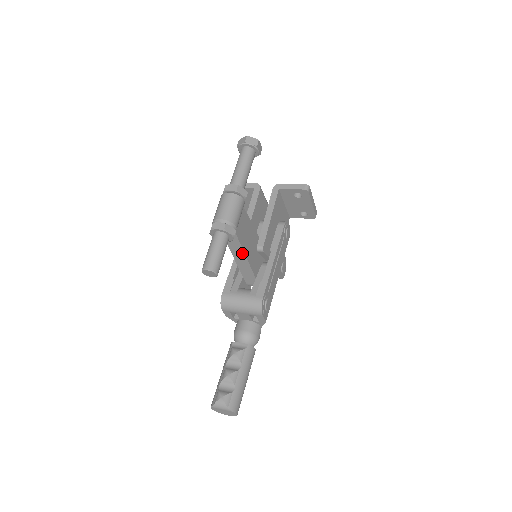
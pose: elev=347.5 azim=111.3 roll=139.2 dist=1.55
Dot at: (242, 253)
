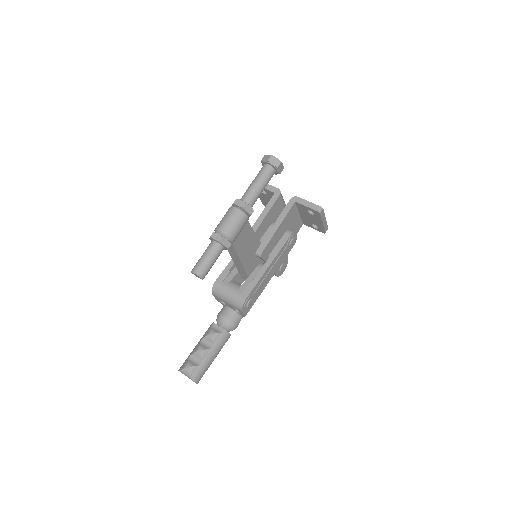
Dot at: (238, 257)
